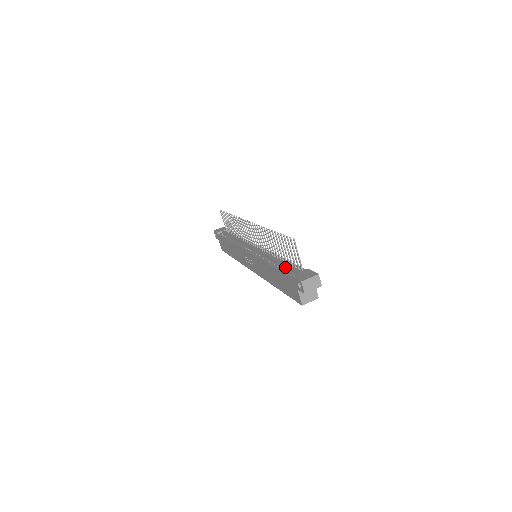
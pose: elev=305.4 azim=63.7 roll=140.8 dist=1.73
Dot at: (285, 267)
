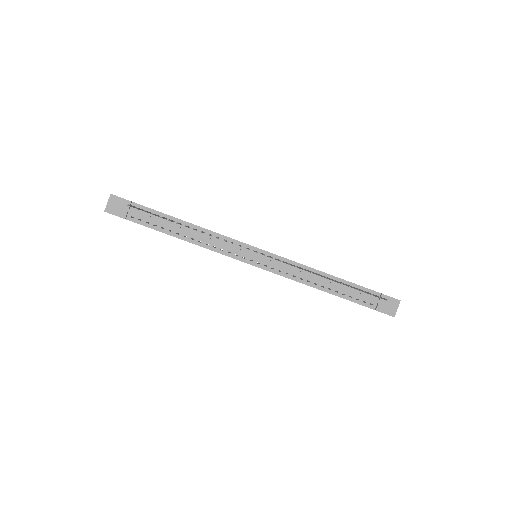
Dot at: (350, 293)
